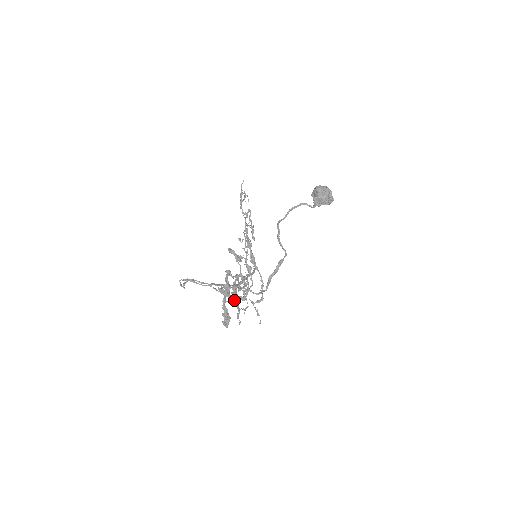
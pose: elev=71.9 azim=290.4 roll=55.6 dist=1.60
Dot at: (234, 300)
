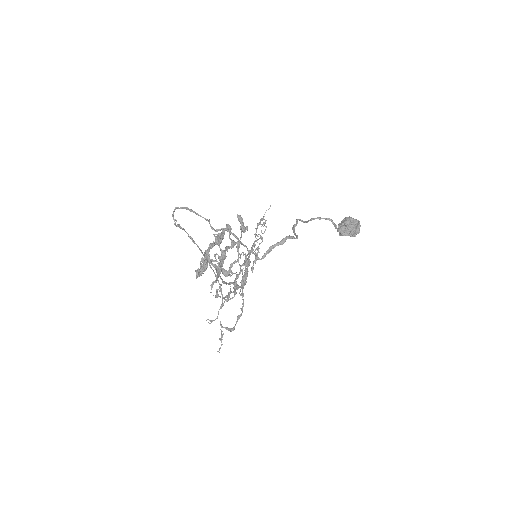
Dot at: occluded
